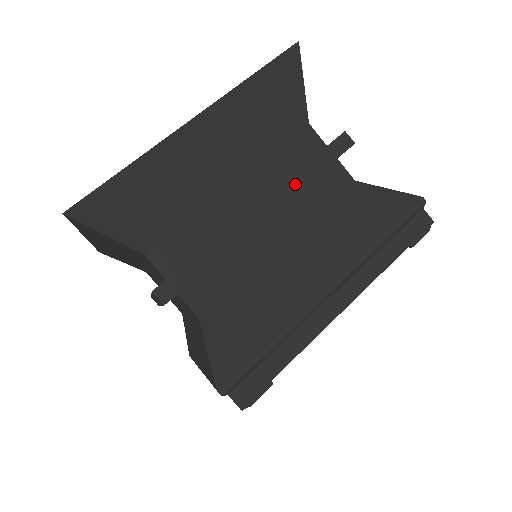
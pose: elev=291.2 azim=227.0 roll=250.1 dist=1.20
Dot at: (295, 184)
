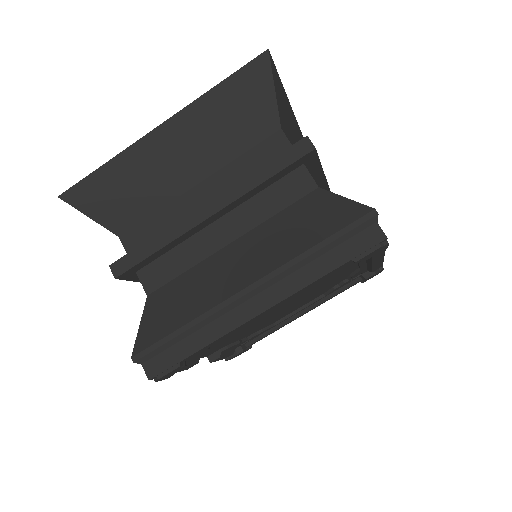
Dot at: (244, 186)
